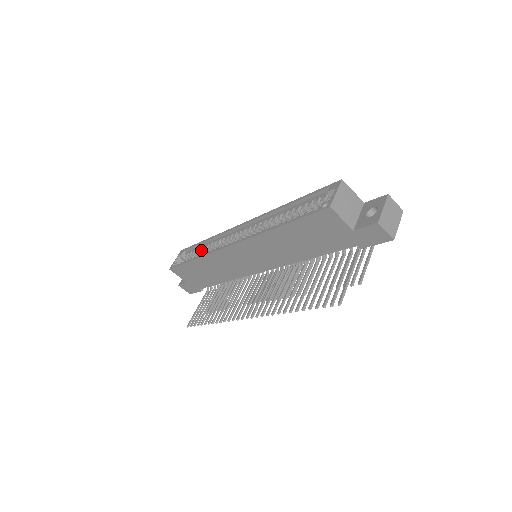
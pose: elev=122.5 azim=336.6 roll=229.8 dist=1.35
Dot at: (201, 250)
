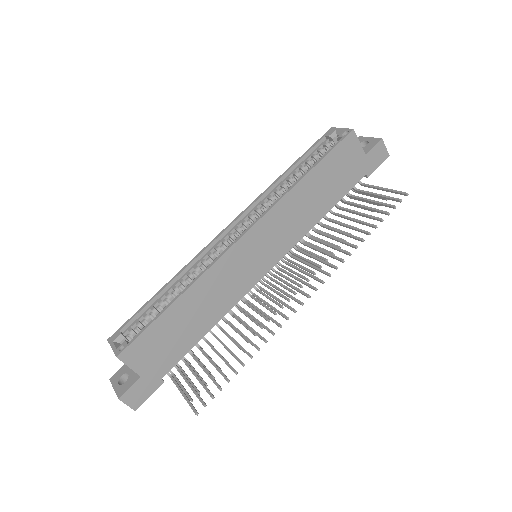
Dot at: (164, 301)
